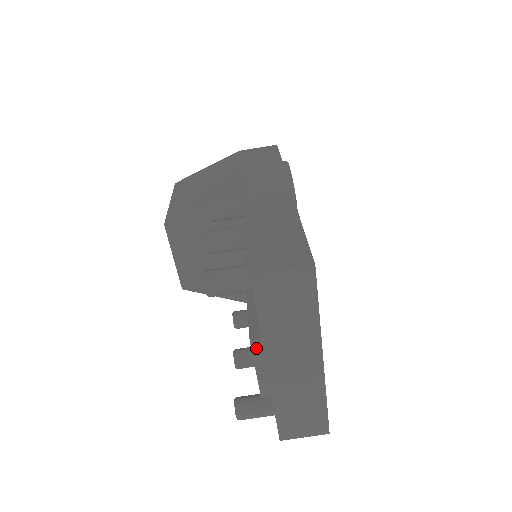
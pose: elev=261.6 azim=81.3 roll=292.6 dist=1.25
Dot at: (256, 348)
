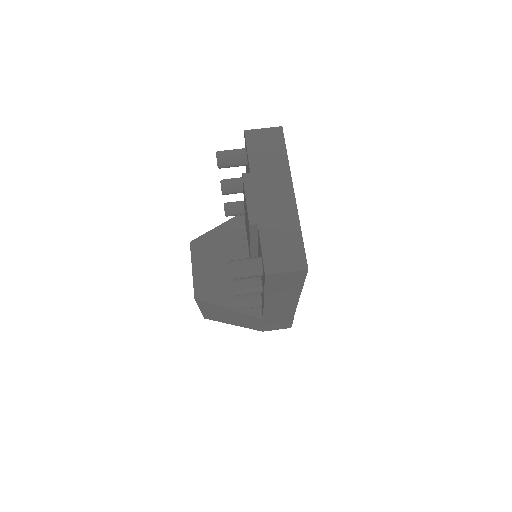
Dot at: (246, 180)
